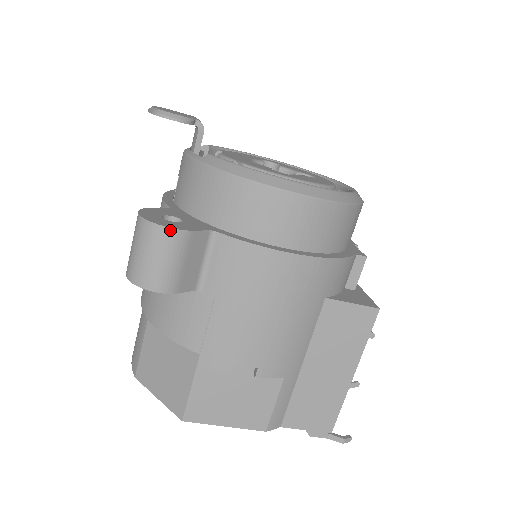
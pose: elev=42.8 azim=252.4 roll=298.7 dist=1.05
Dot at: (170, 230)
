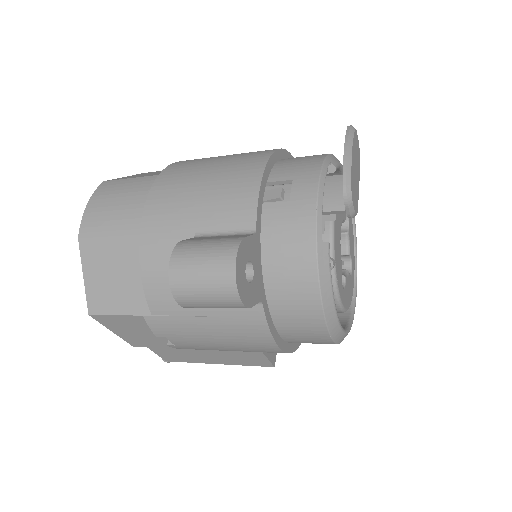
Dot at: (241, 304)
